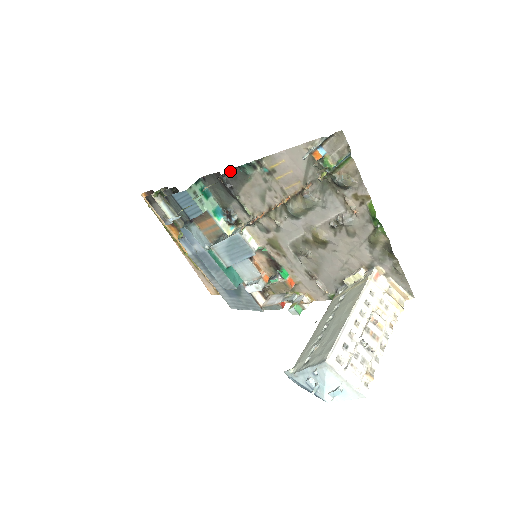
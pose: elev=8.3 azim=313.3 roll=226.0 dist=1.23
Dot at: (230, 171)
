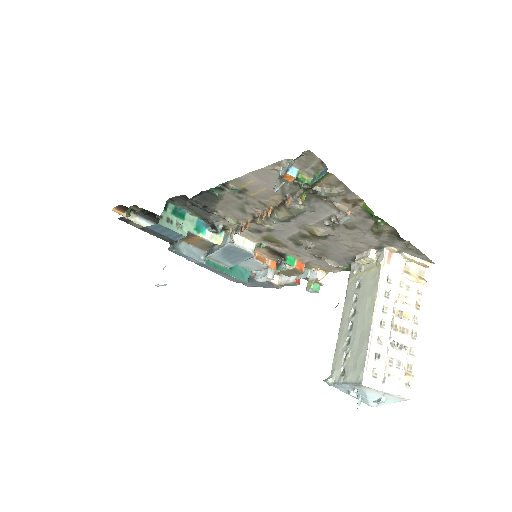
Dot at: (197, 195)
